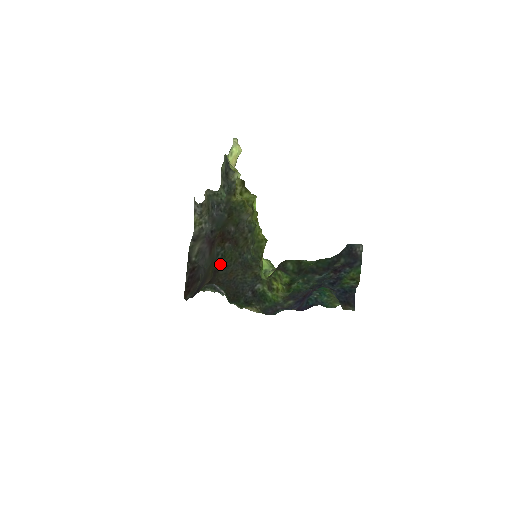
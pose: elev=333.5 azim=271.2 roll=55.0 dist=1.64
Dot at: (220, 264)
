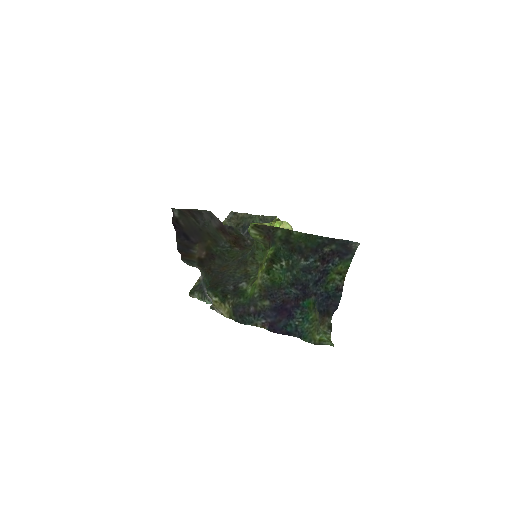
Dot at: (221, 253)
